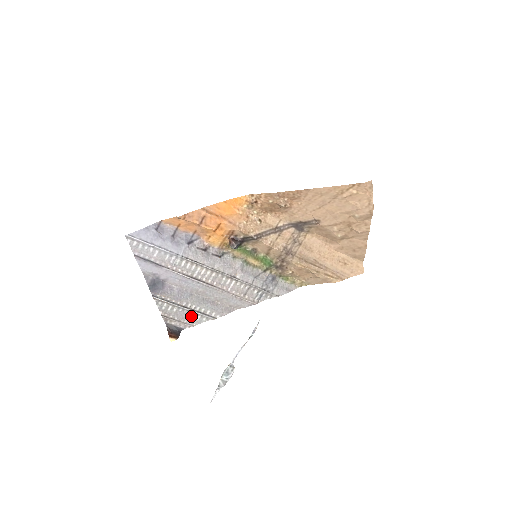
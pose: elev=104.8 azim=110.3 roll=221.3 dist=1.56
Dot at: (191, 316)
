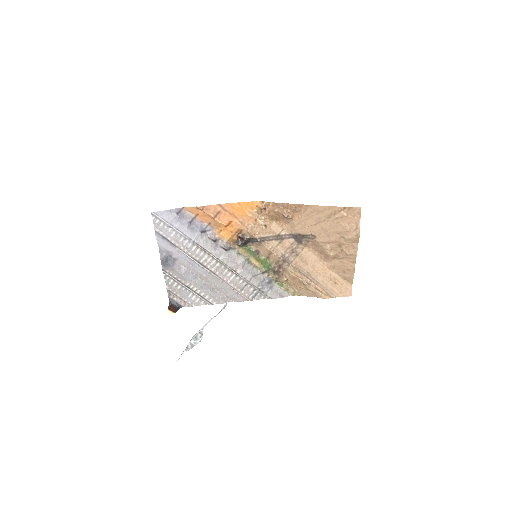
Dot at: (192, 297)
